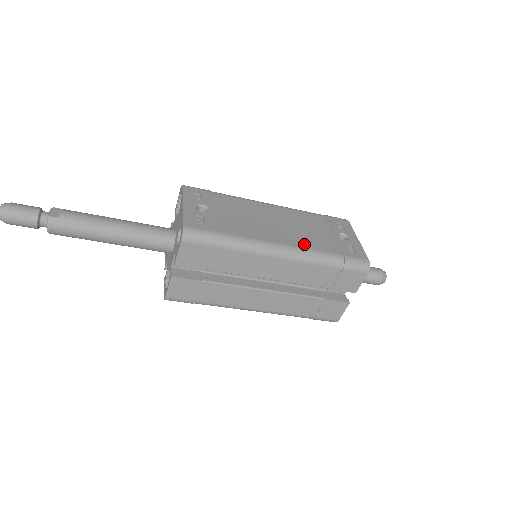
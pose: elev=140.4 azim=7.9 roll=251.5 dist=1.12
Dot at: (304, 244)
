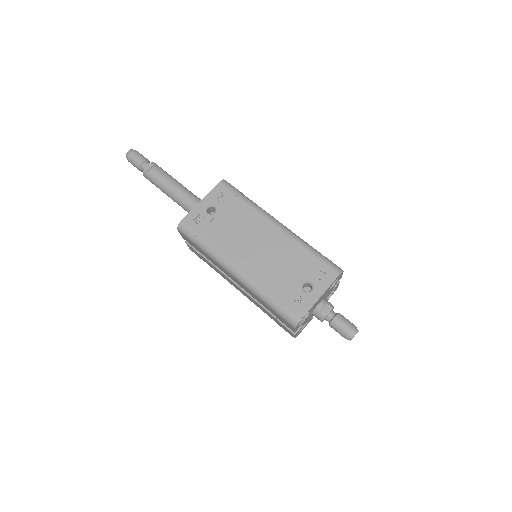
Dot at: (257, 276)
